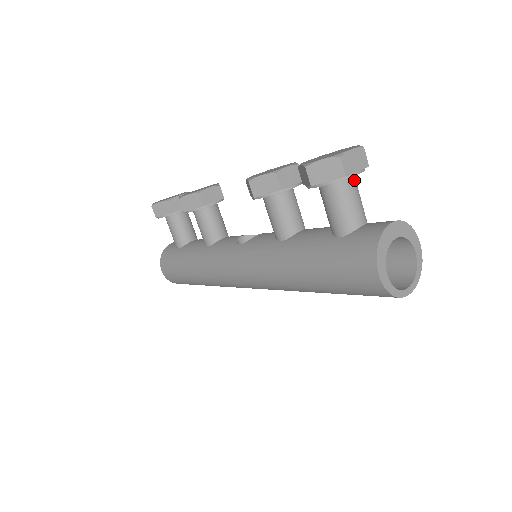
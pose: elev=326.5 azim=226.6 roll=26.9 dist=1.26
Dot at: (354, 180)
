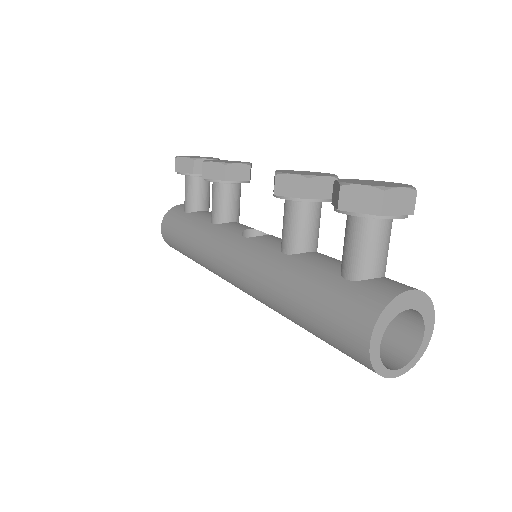
Dot at: (390, 223)
